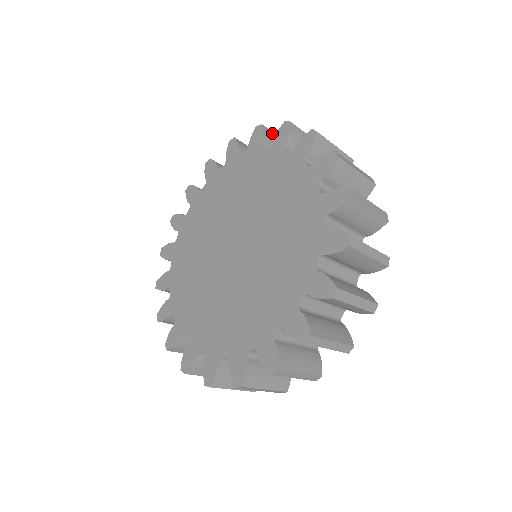
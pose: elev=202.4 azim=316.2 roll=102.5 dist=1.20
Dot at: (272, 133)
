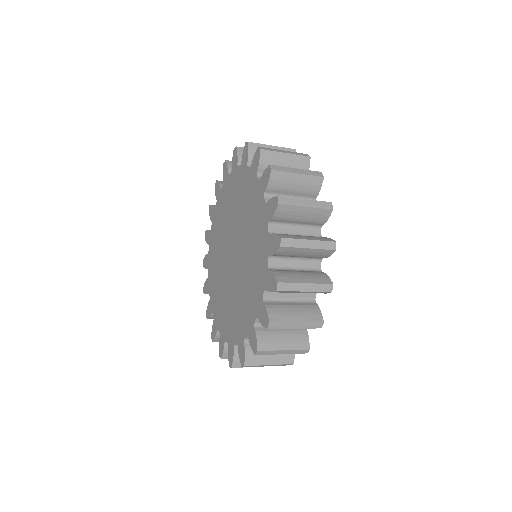
Dot at: occluded
